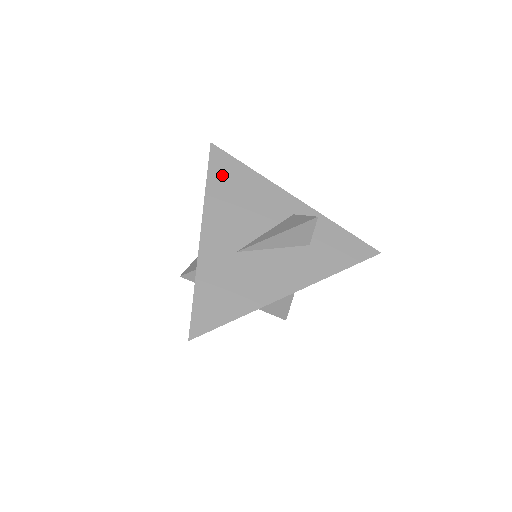
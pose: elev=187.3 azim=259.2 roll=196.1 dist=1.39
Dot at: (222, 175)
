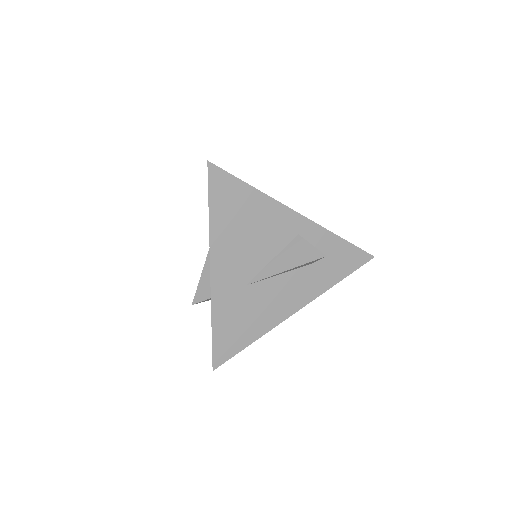
Dot at: (225, 203)
